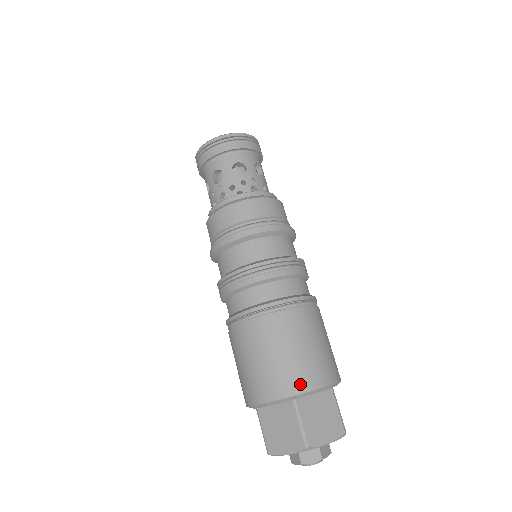
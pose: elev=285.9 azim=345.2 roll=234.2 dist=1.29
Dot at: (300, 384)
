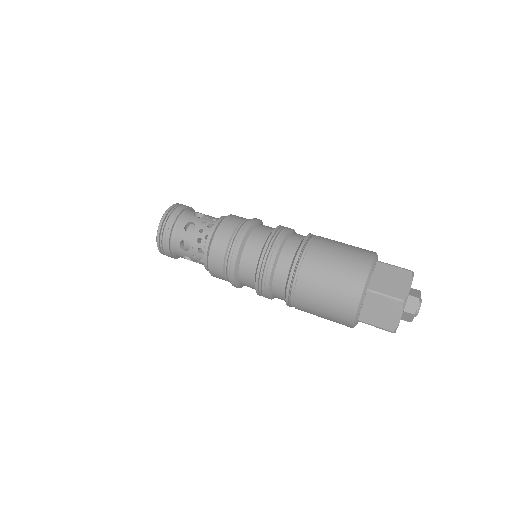
Dot at: (359, 279)
